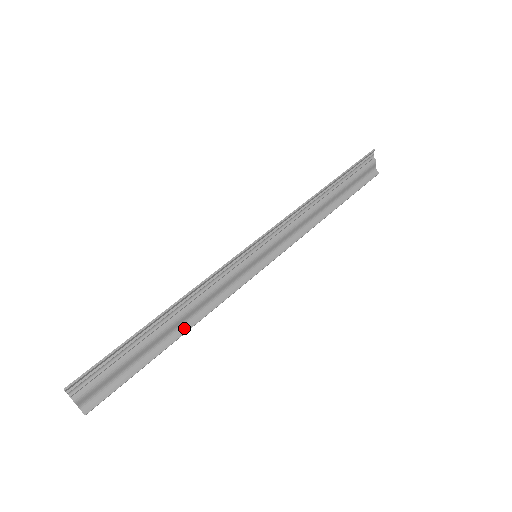
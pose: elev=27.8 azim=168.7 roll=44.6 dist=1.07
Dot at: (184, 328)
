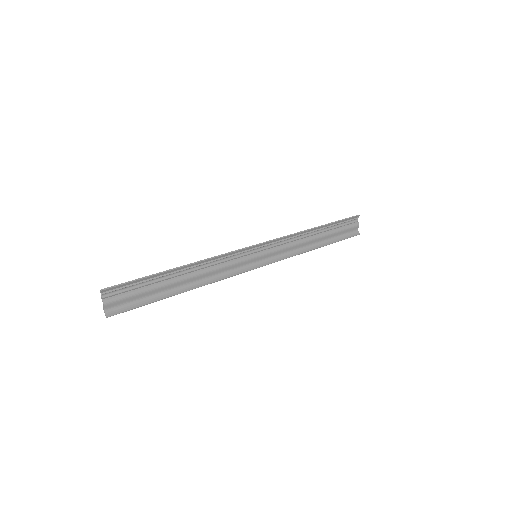
Dot at: (192, 286)
